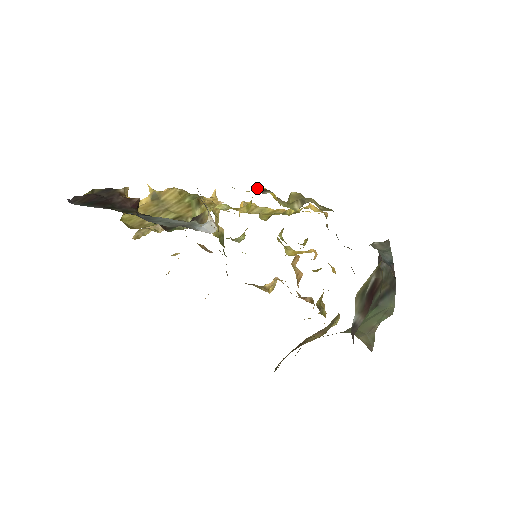
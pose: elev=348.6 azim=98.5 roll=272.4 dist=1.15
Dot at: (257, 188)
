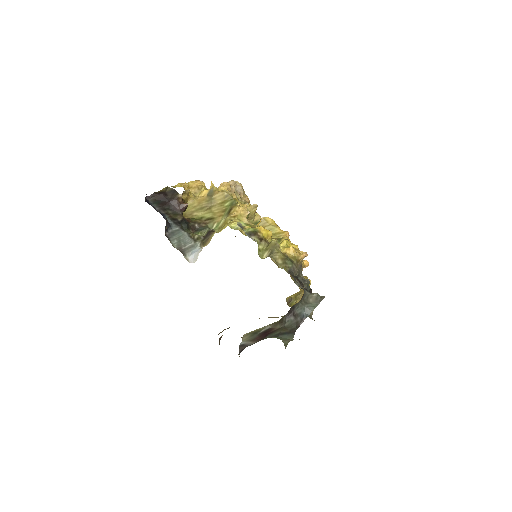
Dot at: (252, 229)
